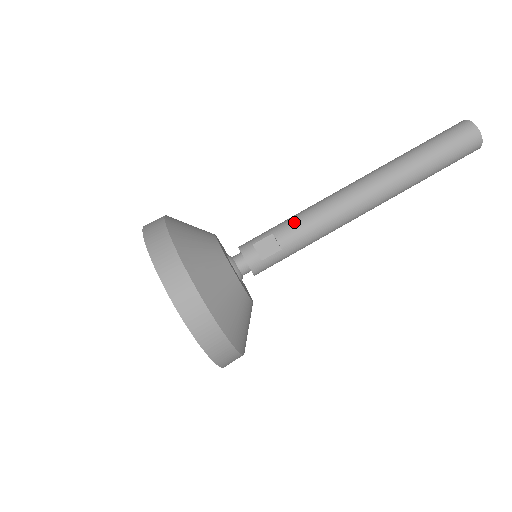
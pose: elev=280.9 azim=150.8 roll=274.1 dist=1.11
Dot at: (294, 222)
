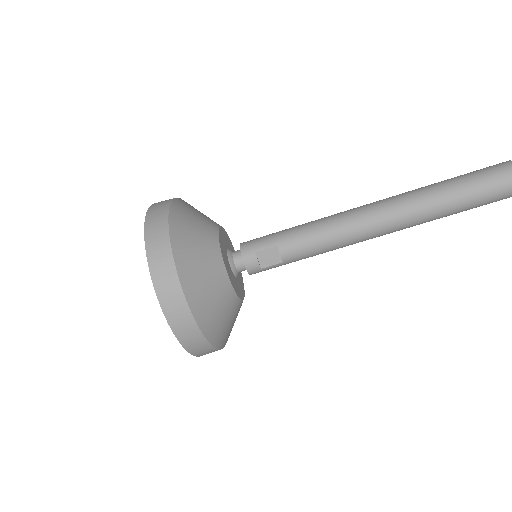
Dot at: (302, 239)
